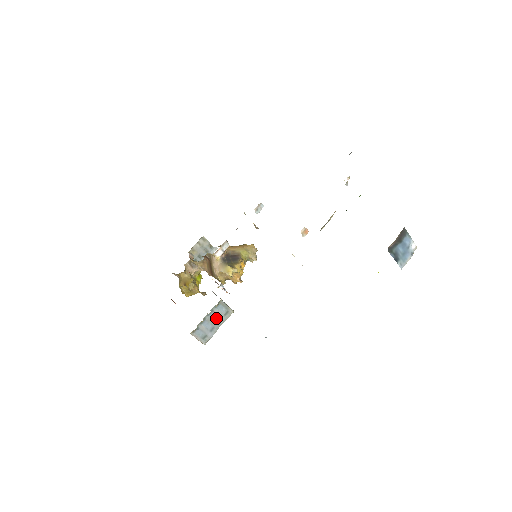
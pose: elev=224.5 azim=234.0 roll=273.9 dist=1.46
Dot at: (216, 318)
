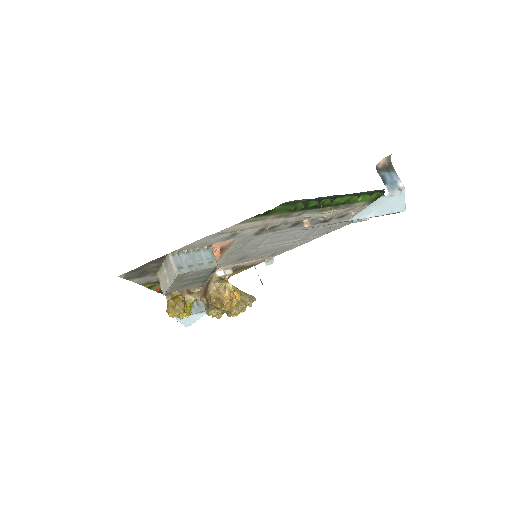
Dot at: (199, 260)
